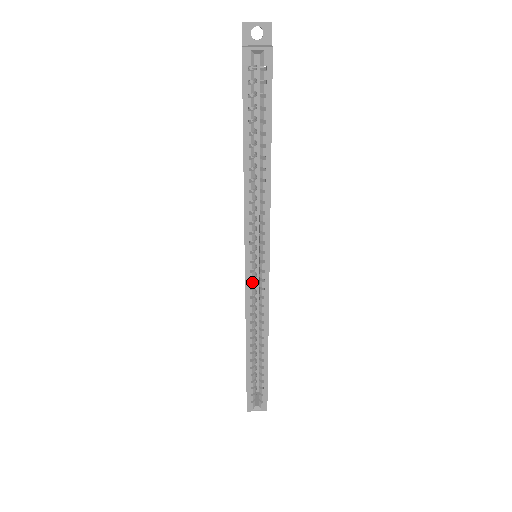
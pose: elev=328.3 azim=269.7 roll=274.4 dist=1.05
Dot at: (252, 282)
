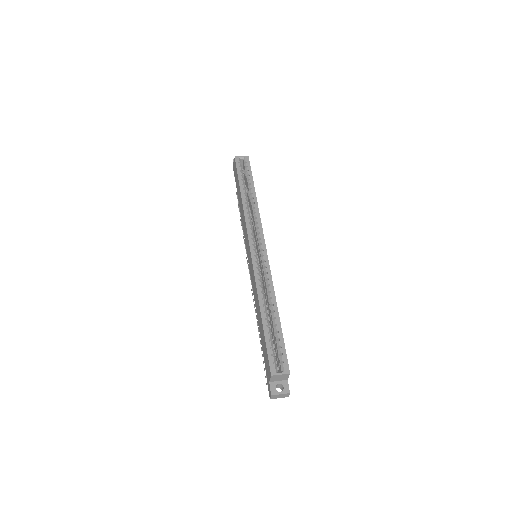
Dot at: (256, 258)
